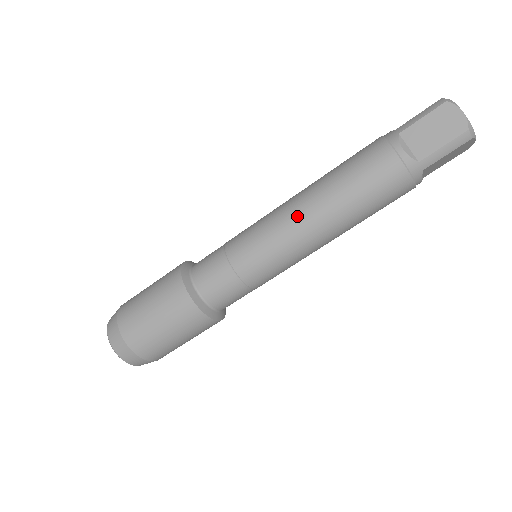
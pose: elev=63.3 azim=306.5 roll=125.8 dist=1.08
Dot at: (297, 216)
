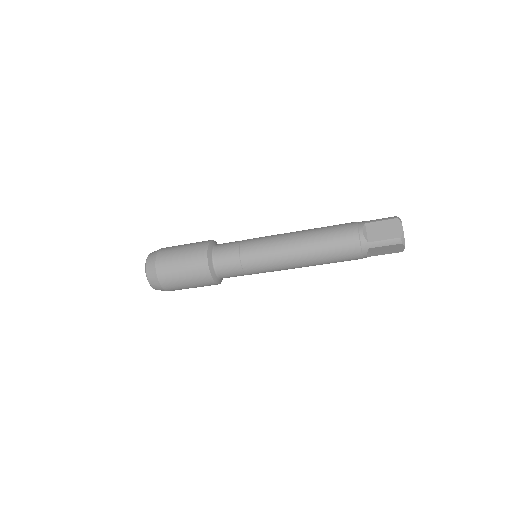
Dot at: (295, 266)
